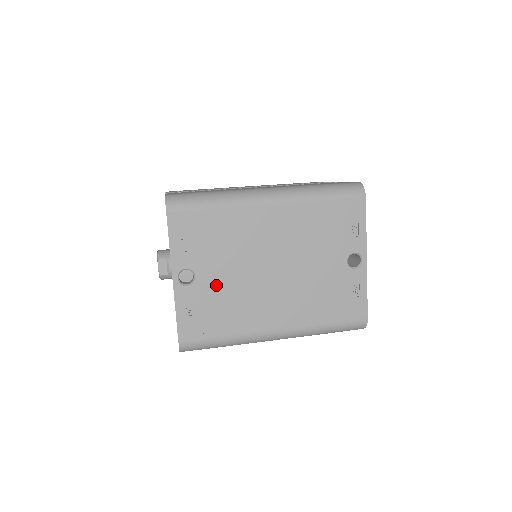
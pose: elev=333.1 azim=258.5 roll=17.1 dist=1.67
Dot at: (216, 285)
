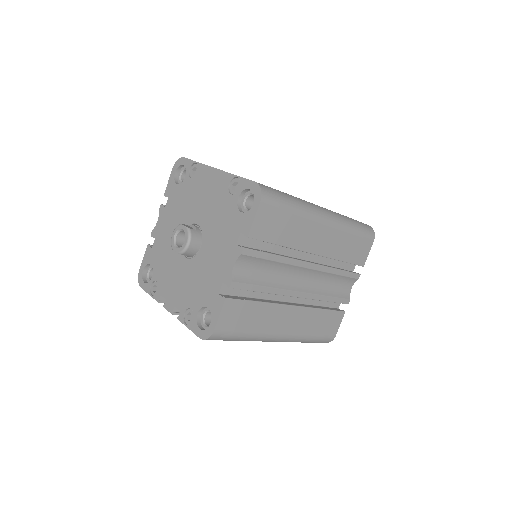
Dot at: occluded
